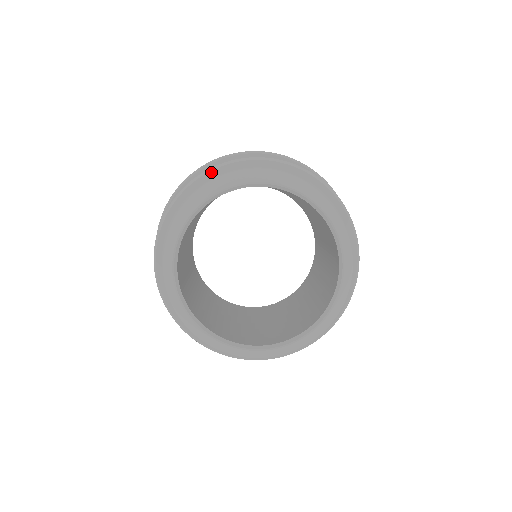
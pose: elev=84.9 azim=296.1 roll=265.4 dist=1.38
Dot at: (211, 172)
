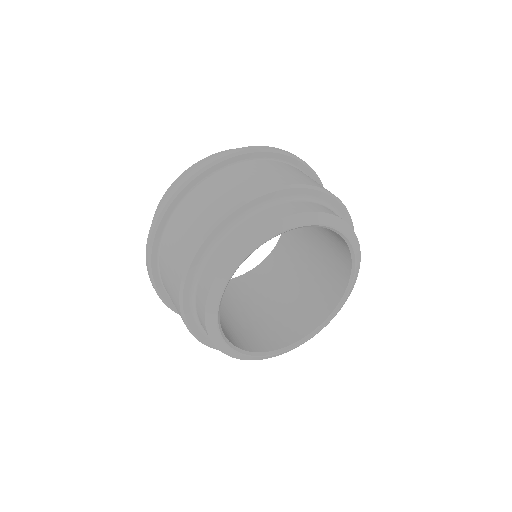
Dot at: (218, 227)
